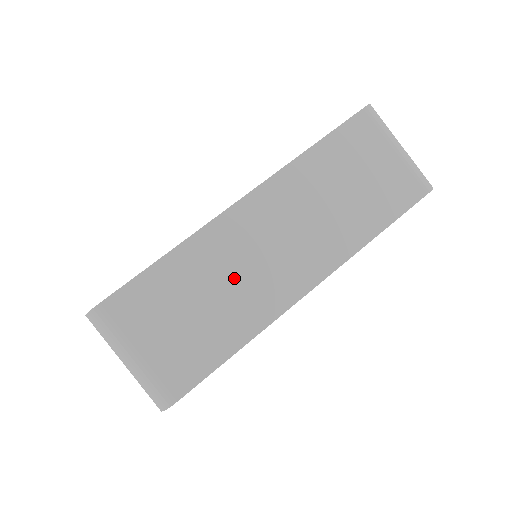
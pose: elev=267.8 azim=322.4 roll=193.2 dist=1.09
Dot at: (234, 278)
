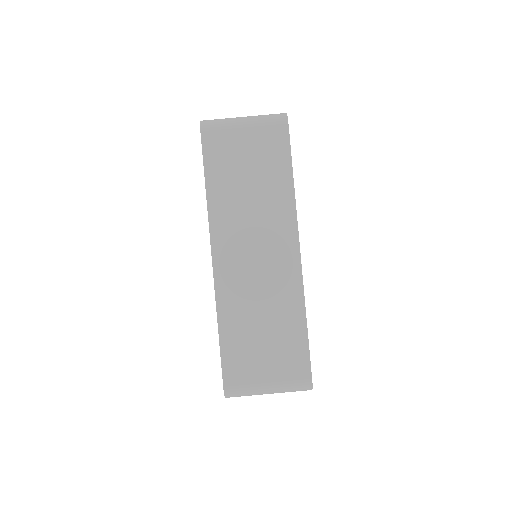
Dot at: (260, 297)
